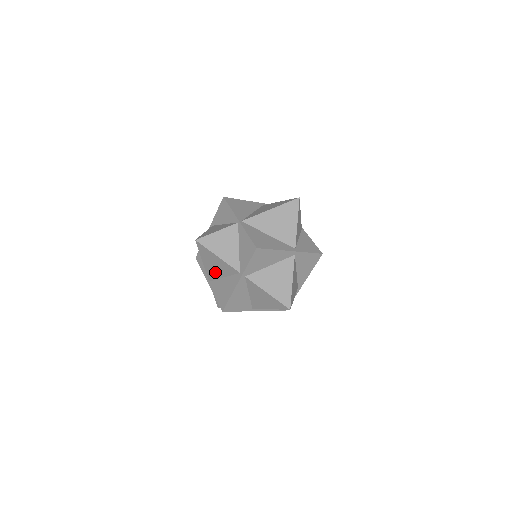
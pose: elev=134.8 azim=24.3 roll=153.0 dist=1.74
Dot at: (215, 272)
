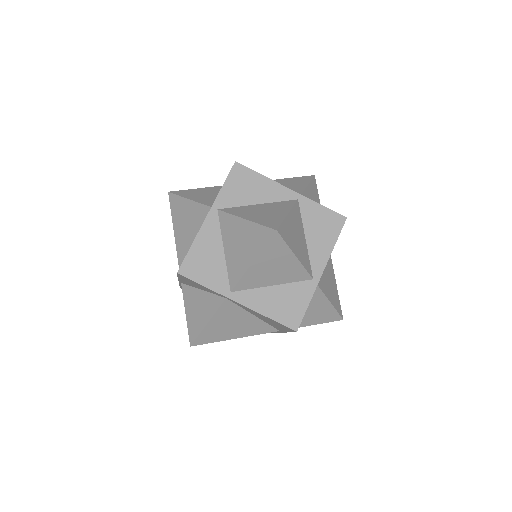
Dot at: (186, 243)
